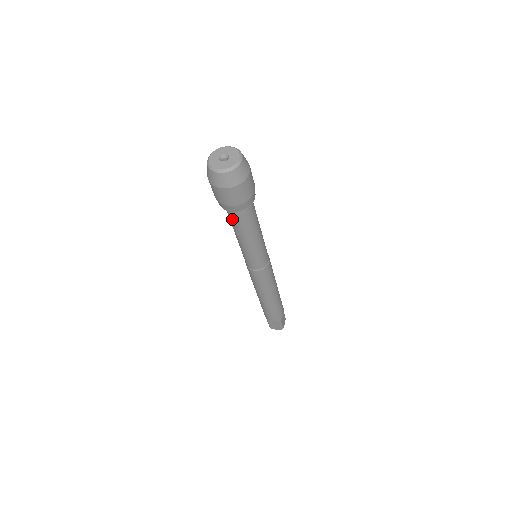
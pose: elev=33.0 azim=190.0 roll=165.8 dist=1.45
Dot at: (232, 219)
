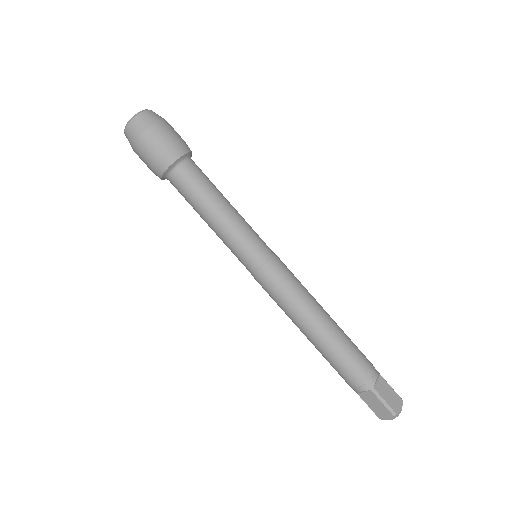
Dot at: (180, 192)
